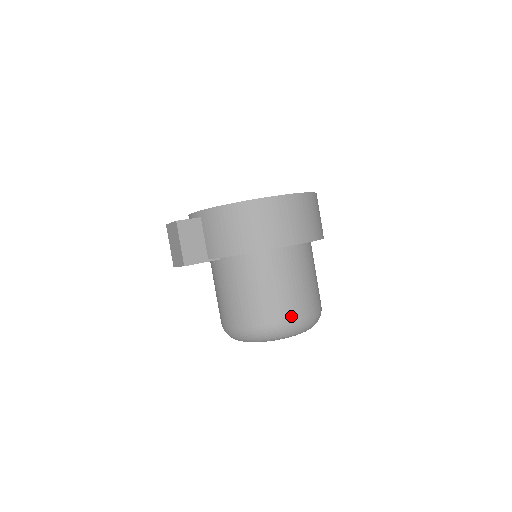
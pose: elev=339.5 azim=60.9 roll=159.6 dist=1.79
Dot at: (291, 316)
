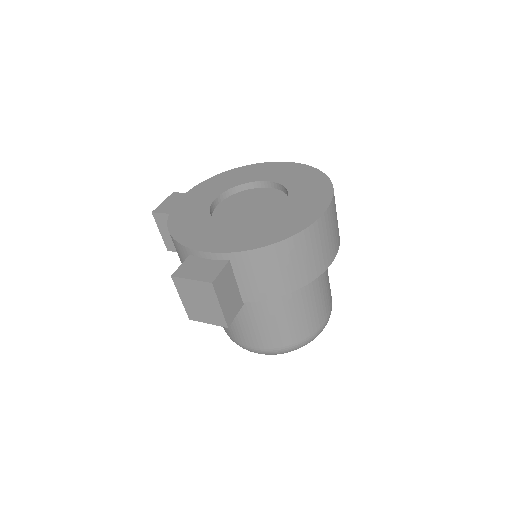
Dot at: (325, 318)
